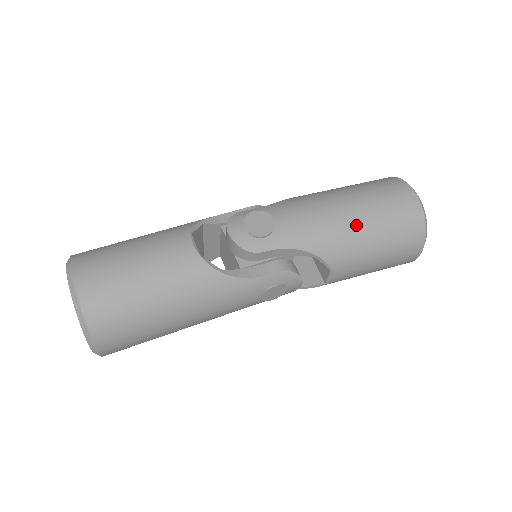
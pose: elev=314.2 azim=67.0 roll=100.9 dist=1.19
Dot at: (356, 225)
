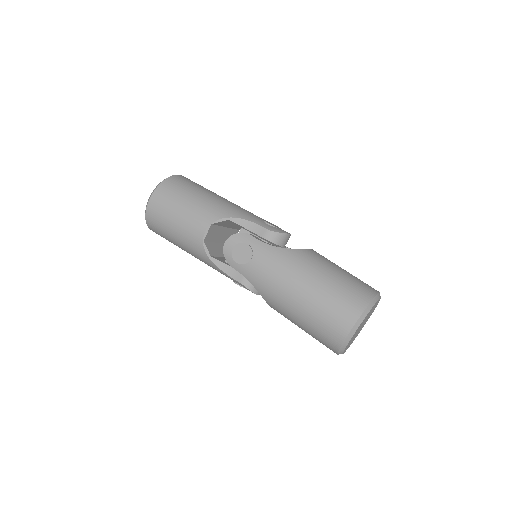
Dot at: (293, 307)
